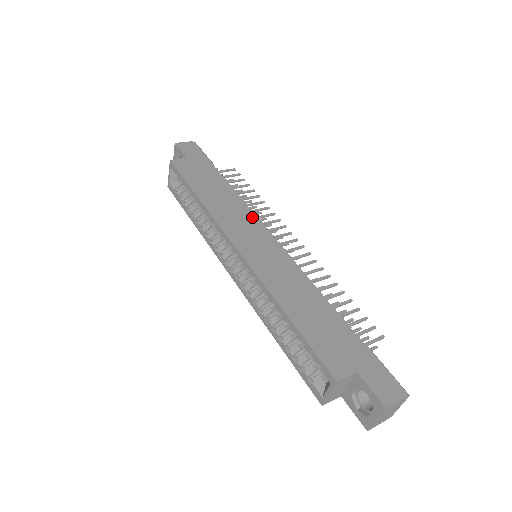
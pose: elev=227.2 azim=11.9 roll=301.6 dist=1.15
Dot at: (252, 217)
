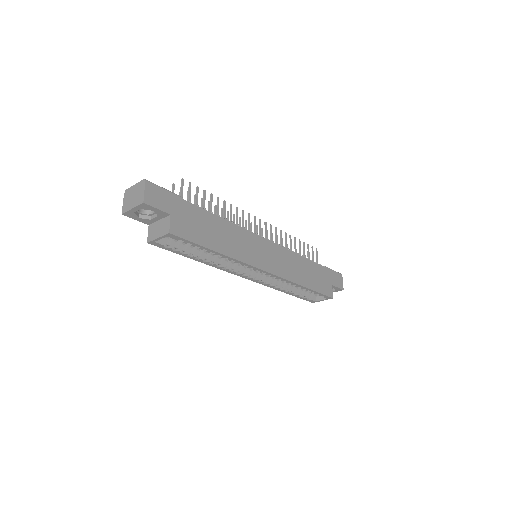
Dot at: (248, 234)
